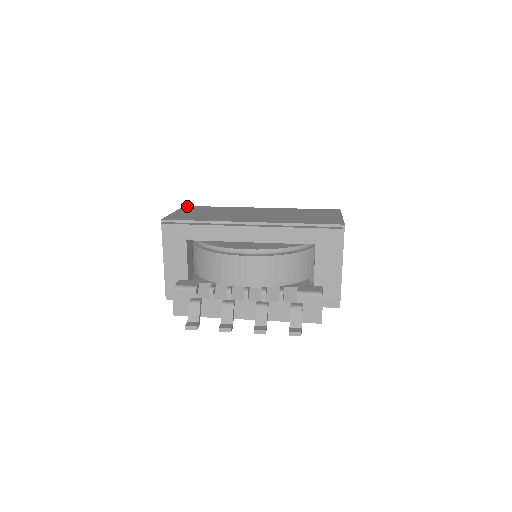
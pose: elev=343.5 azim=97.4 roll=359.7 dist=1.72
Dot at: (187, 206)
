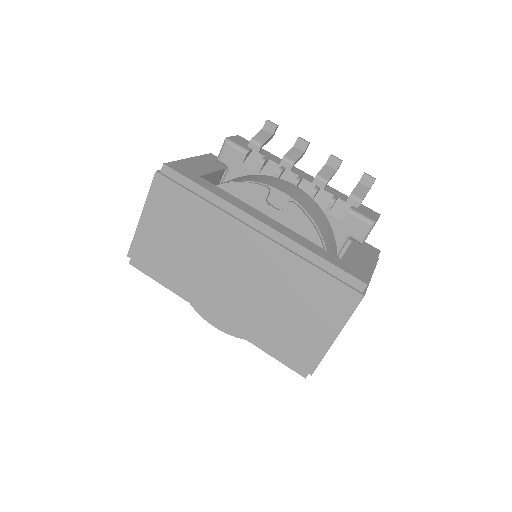
Dot at: (159, 178)
